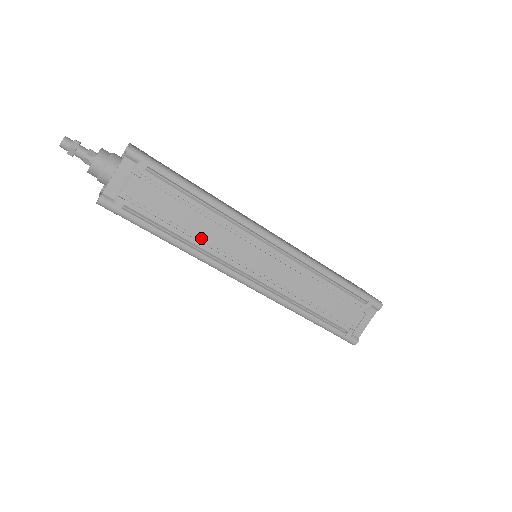
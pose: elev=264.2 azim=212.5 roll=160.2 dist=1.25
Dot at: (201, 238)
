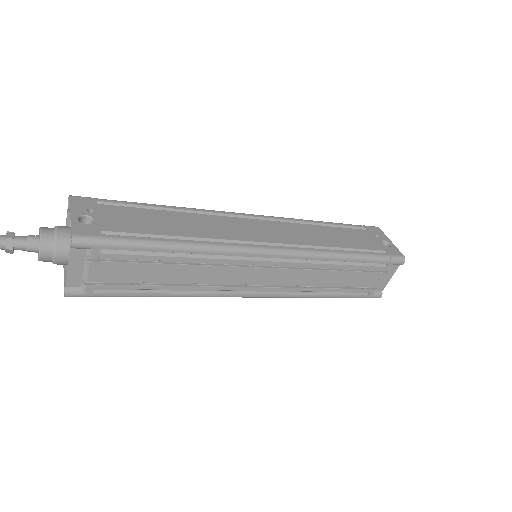
Dot at: (190, 283)
